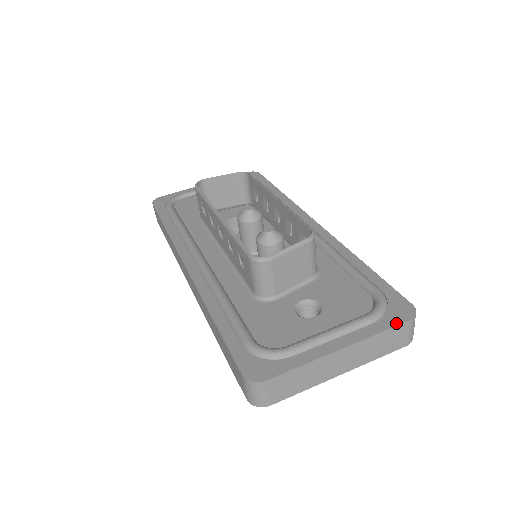
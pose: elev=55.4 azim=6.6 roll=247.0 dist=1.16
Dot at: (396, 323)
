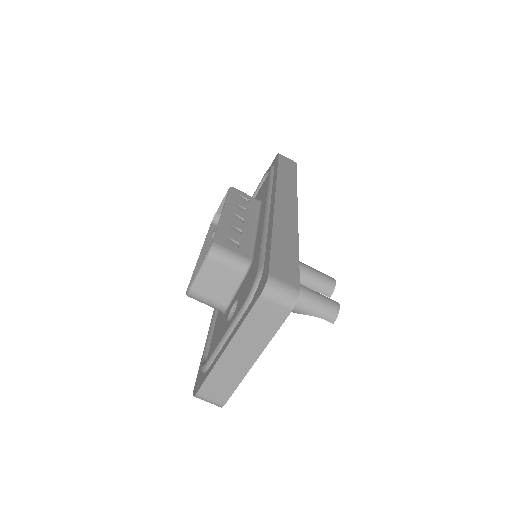
Dot at: (253, 305)
